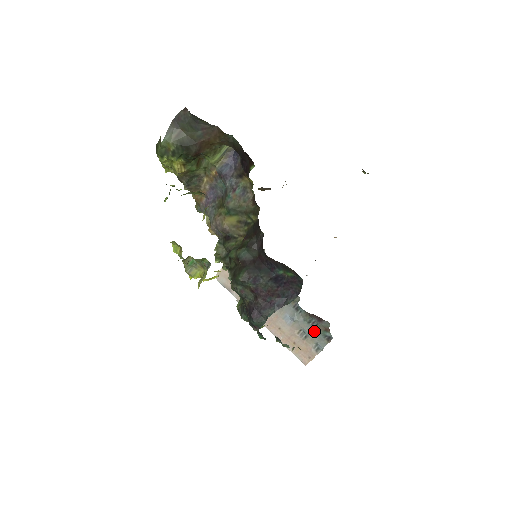
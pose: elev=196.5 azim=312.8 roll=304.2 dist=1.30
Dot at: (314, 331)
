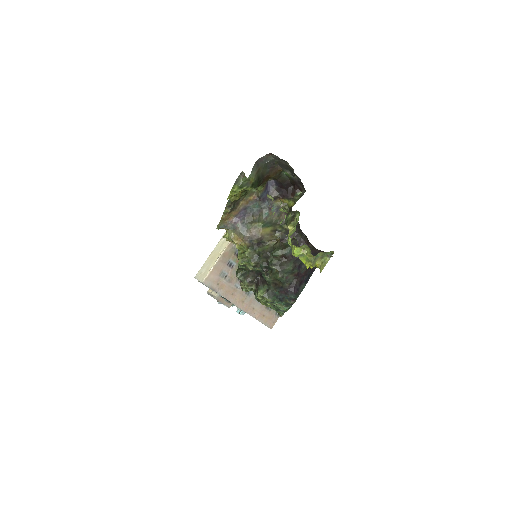
Dot at: occluded
